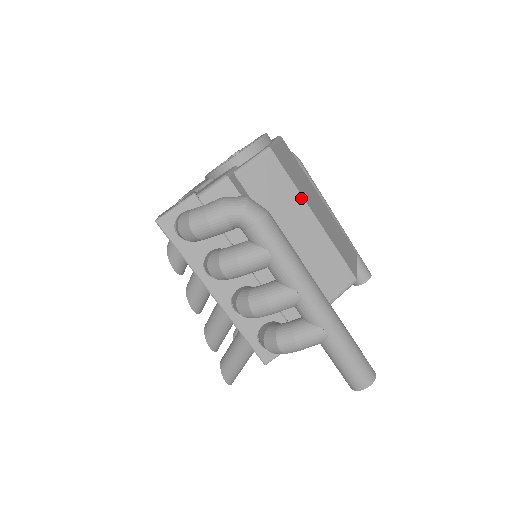
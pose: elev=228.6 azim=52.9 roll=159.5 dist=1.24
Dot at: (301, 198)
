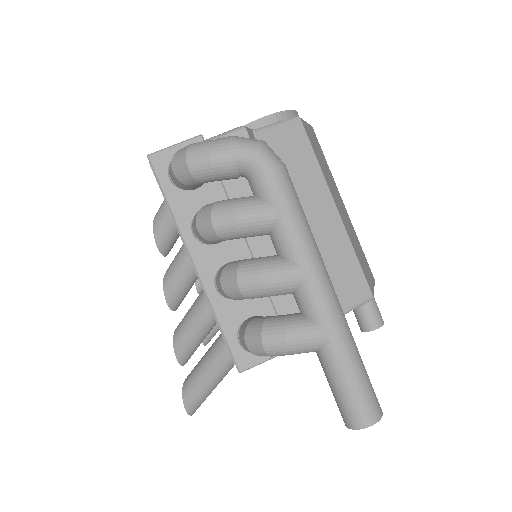
Dot at: (324, 182)
